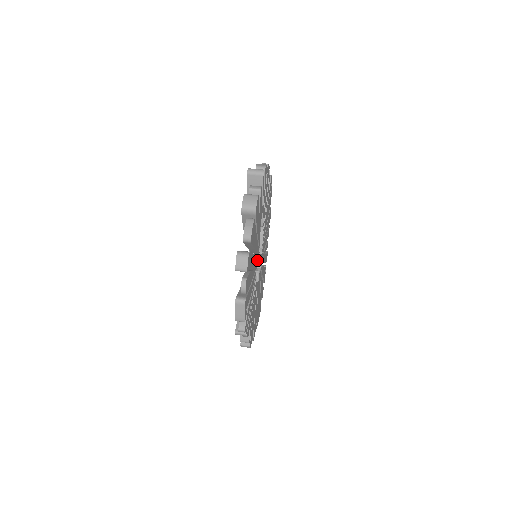
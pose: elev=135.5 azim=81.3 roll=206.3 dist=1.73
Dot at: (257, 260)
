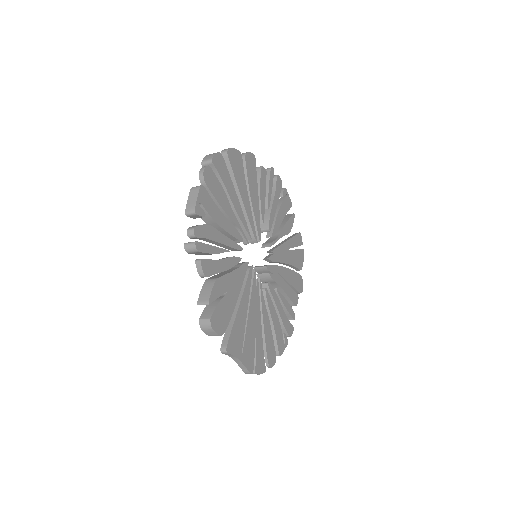
Dot at: (249, 235)
